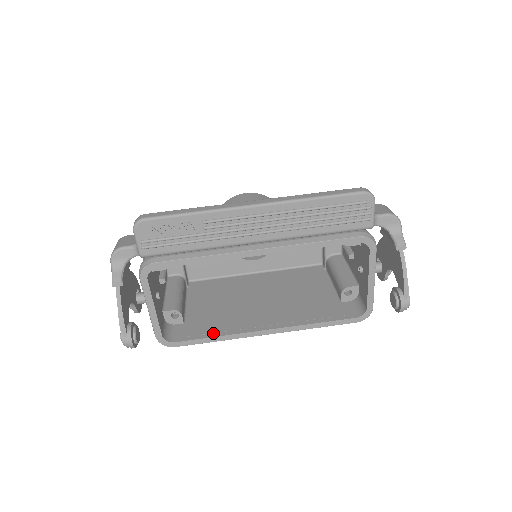
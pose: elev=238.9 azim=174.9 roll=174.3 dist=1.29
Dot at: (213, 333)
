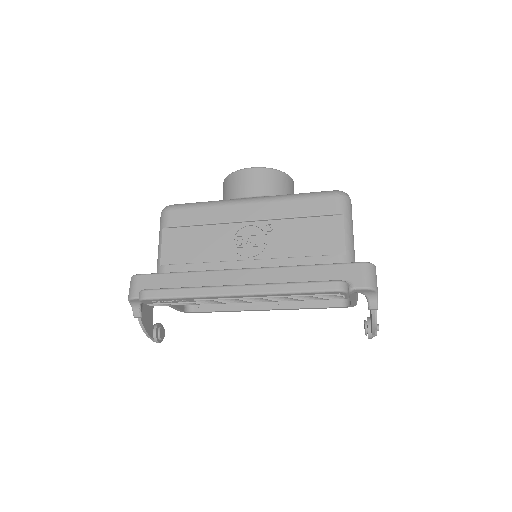
Dot at: (224, 307)
